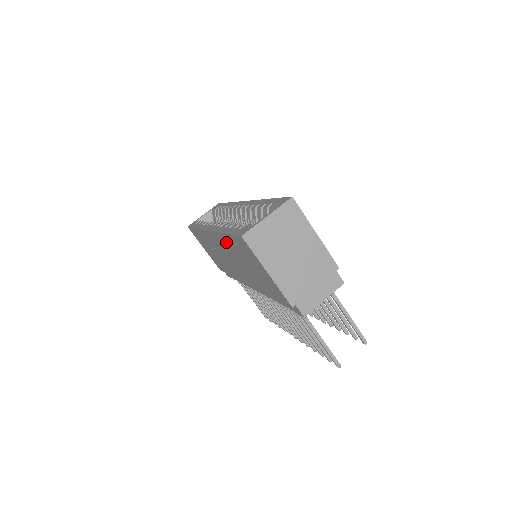
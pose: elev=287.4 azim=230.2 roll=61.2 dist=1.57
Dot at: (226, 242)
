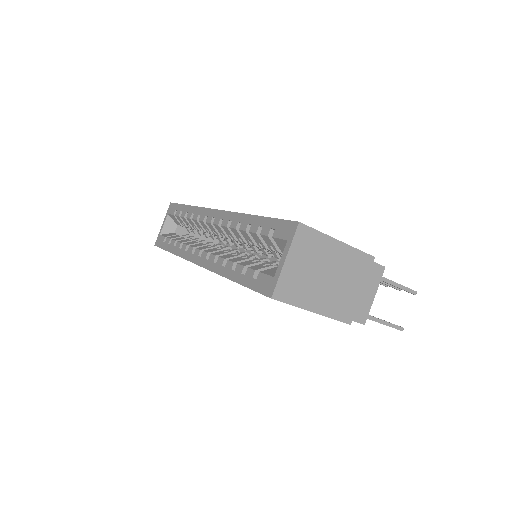
Dot at: occluded
